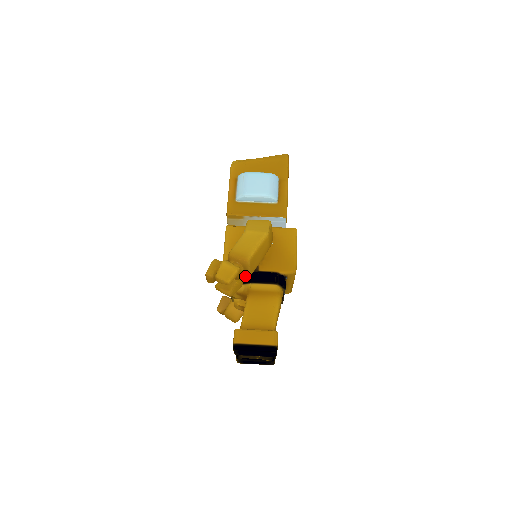
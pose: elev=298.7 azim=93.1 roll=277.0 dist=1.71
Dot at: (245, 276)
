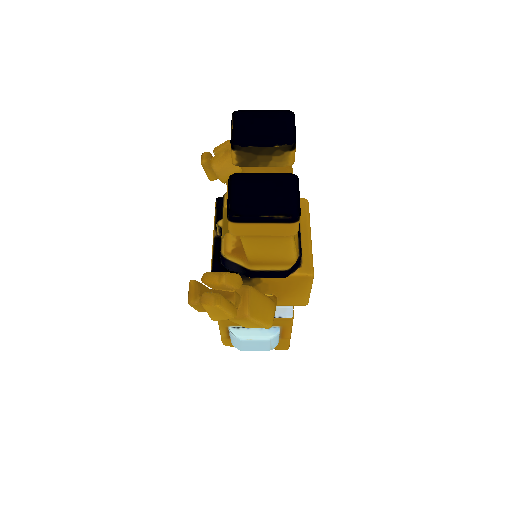
Dot at: occluded
